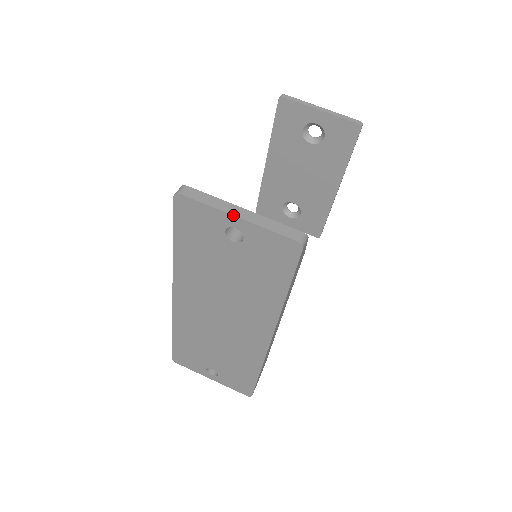
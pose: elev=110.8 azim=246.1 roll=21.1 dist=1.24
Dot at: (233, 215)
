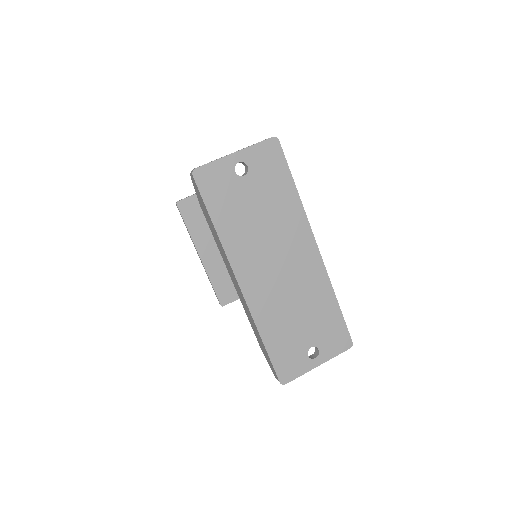
Dot at: (232, 153)
